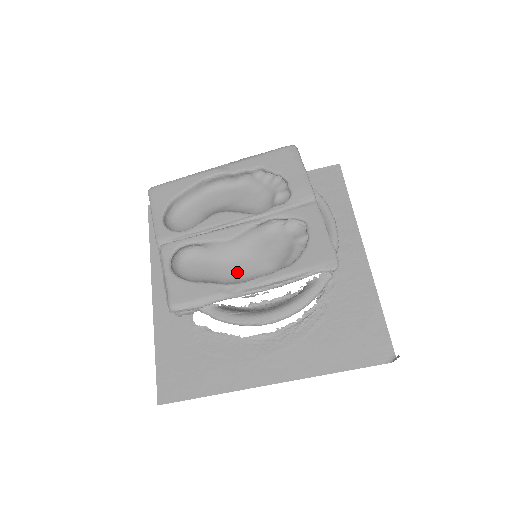
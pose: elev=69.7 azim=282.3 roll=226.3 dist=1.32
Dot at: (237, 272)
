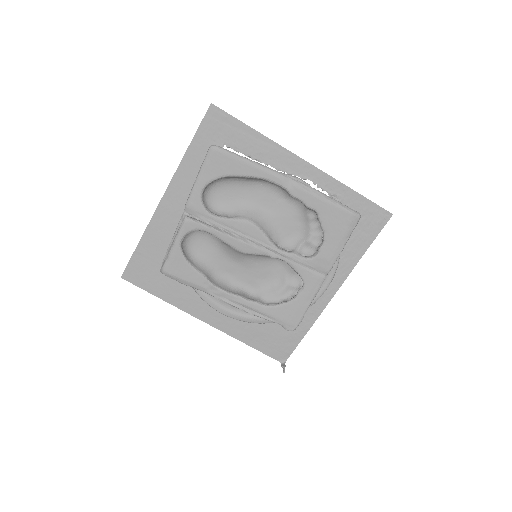
Dot at: (230, 271)
